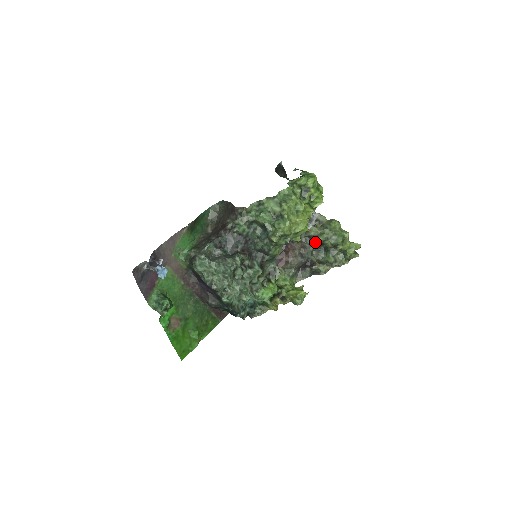
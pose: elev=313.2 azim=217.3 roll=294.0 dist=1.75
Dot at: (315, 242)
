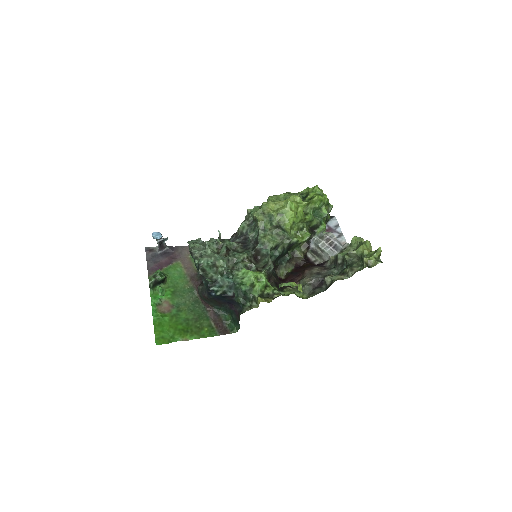
Dot at: (337, 262)
